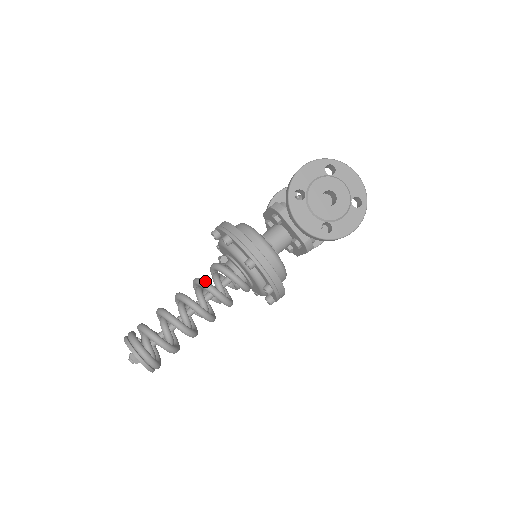
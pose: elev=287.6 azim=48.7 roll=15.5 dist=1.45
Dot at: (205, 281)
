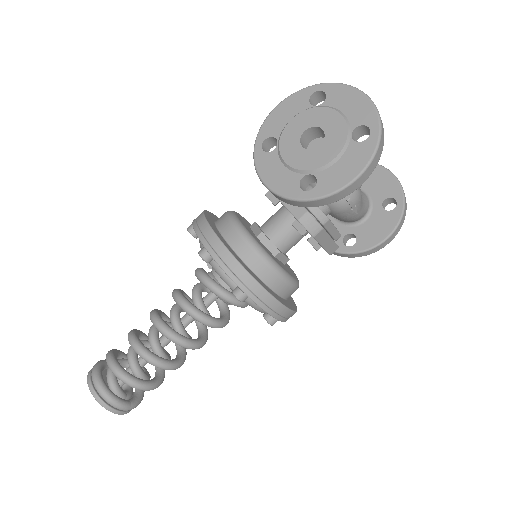
Dot at: (176, 290)
